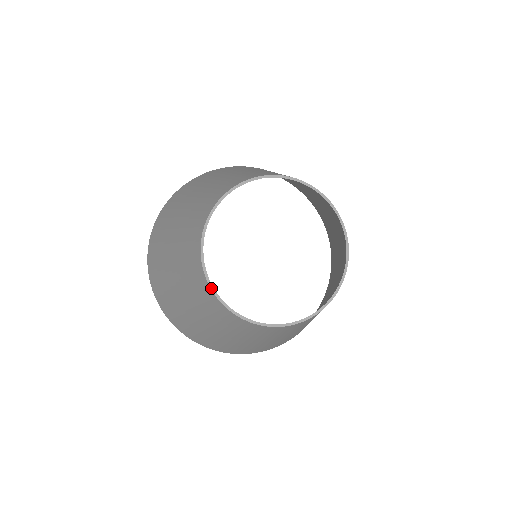
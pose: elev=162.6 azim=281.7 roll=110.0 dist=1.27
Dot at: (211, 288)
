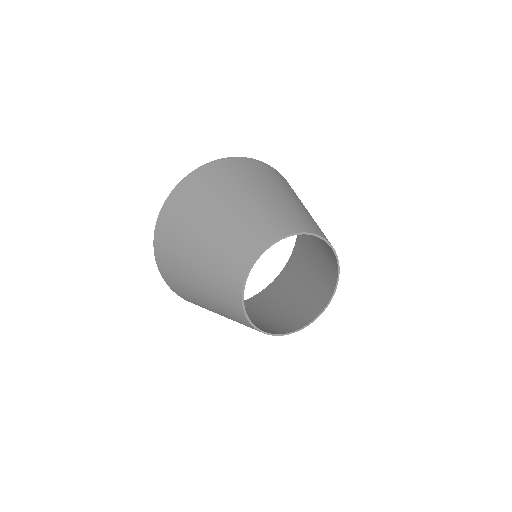
Dot at: (245, 312)
